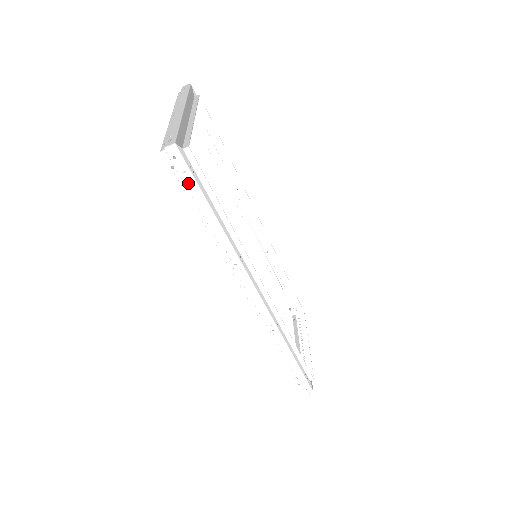
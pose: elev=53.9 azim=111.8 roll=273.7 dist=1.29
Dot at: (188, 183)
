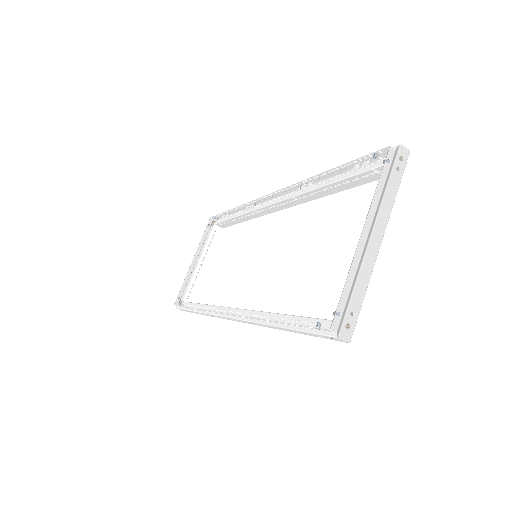
Dot at: (310, 334)
